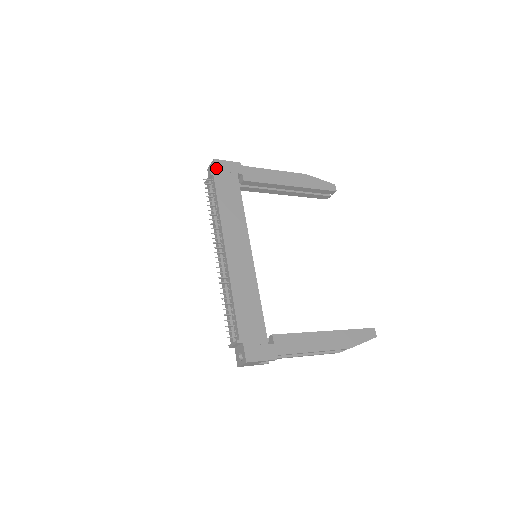
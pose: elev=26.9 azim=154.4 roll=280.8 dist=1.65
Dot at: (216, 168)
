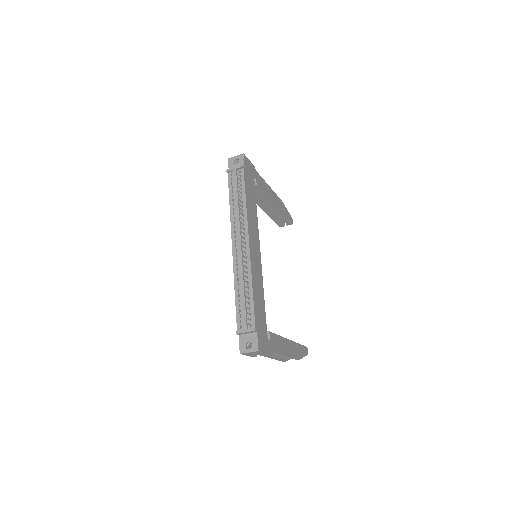
Dot at: (245, 163)
